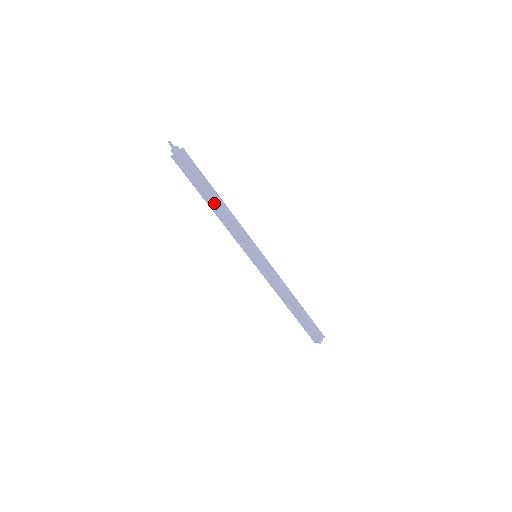
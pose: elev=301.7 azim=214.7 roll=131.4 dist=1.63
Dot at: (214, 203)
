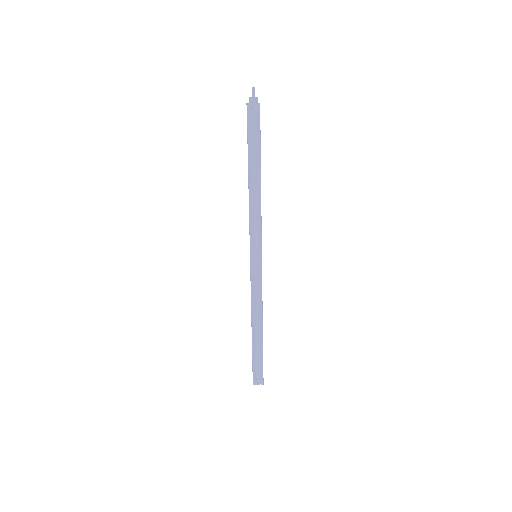
Dot at: (250, 175)
